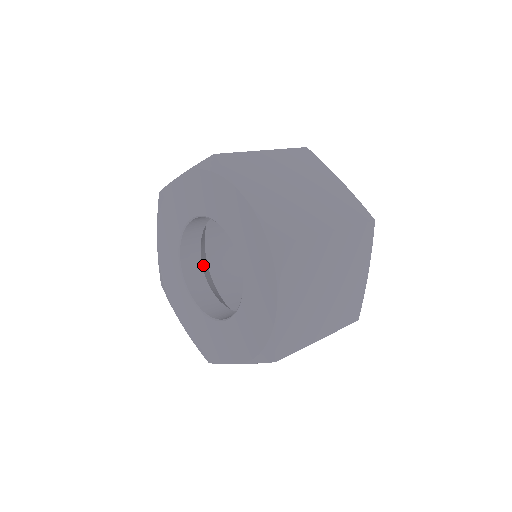
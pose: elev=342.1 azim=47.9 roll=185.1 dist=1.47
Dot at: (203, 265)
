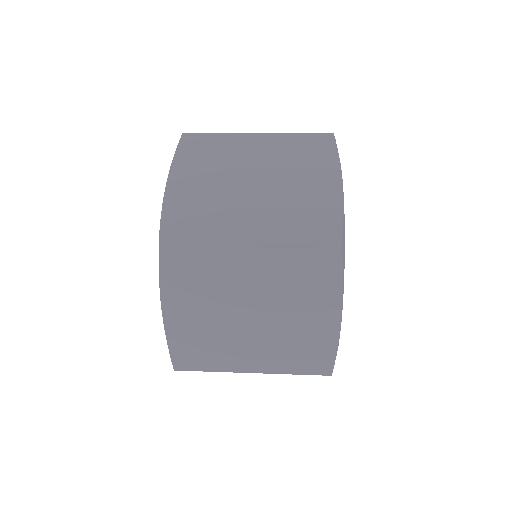
Dot at: occluded
